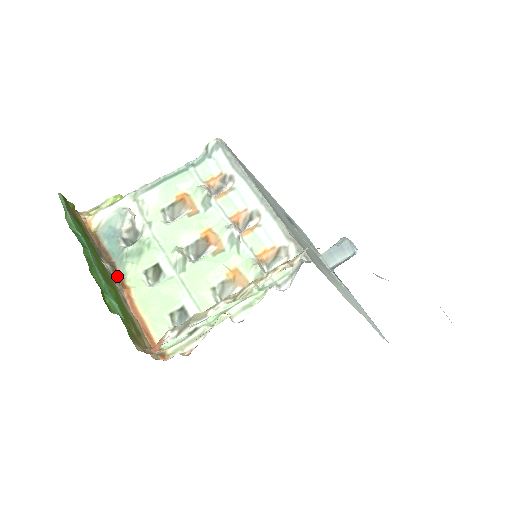
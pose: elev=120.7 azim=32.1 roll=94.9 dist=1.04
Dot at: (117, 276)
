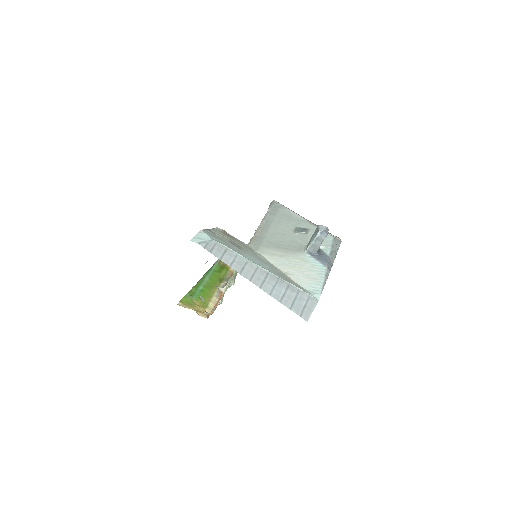
Dot at: occluded
